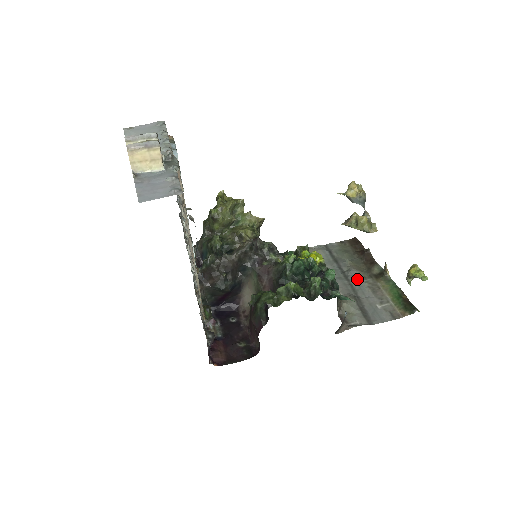
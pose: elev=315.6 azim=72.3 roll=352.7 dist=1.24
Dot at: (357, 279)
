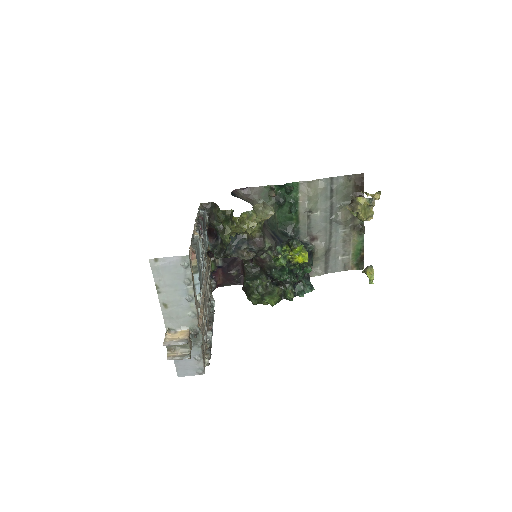
Dot at: (338, 228)
